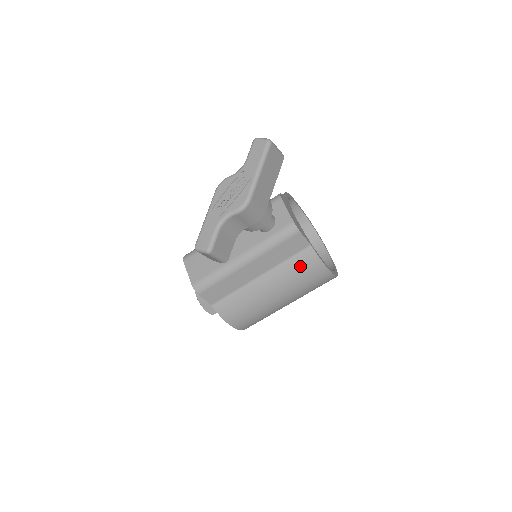
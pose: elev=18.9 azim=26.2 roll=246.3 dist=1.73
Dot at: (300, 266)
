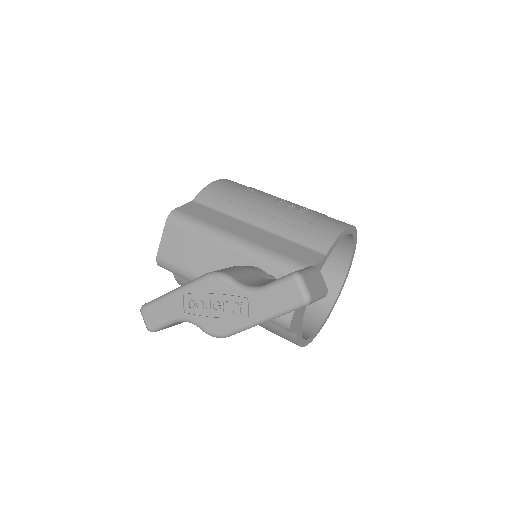
Dot at: (275, 330)
